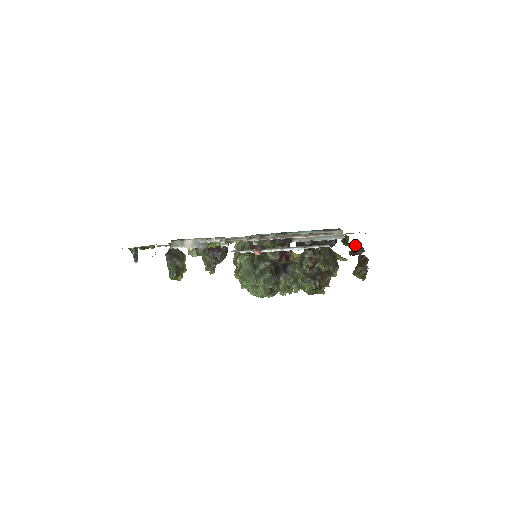
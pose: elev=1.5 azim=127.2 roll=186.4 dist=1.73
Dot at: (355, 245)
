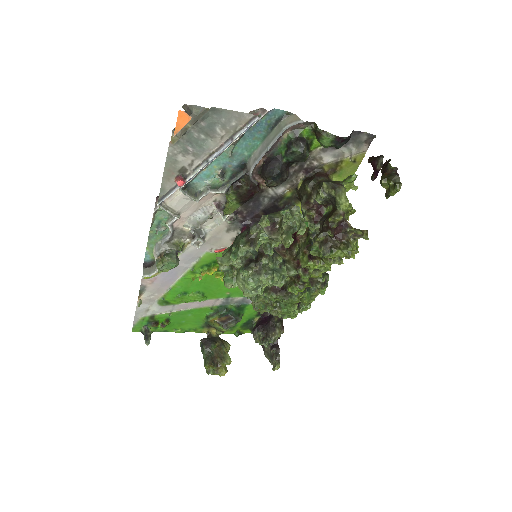
Dot at: (370, 162)
